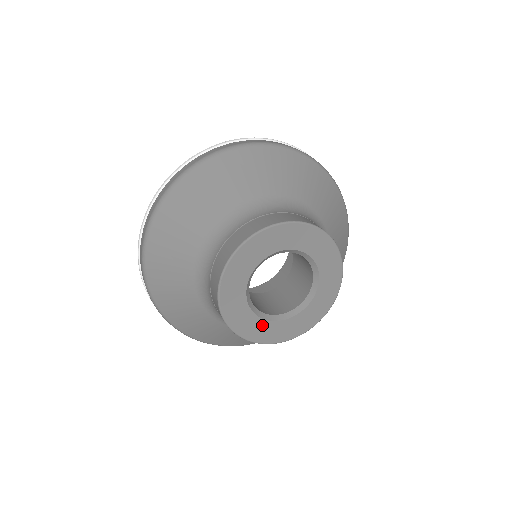
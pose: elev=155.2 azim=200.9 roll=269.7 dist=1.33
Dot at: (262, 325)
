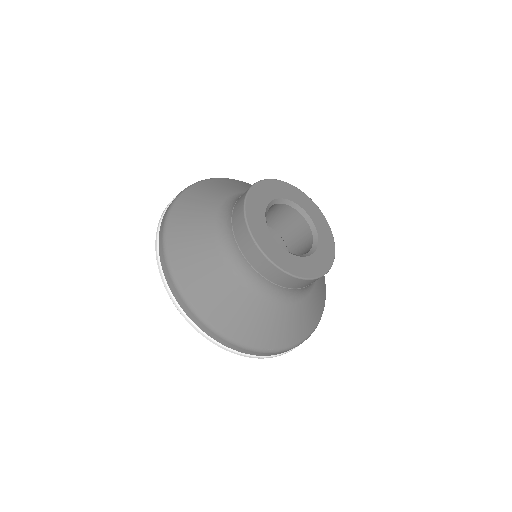
Dot at: (267, 235)
